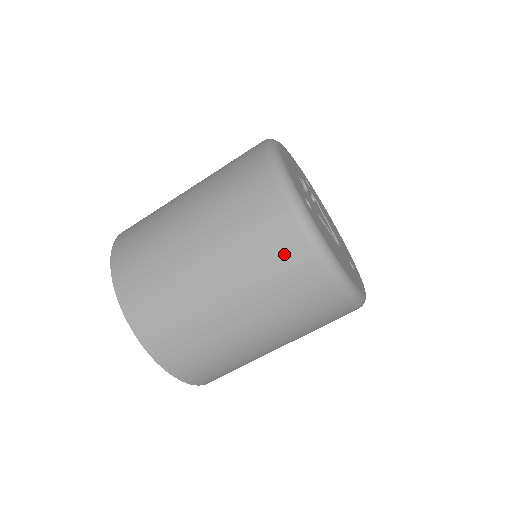
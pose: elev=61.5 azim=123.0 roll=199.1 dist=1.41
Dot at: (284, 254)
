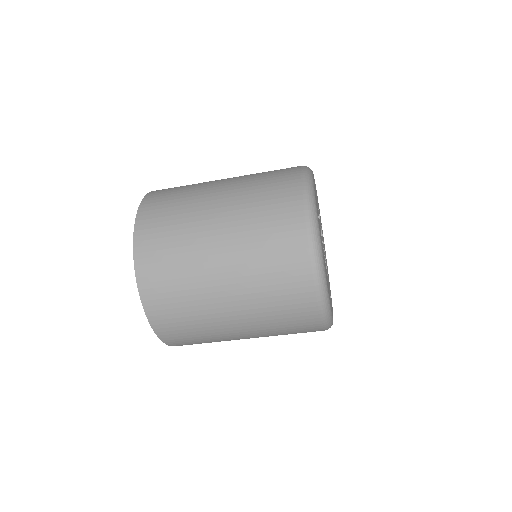
Dot at: (285, 237)
